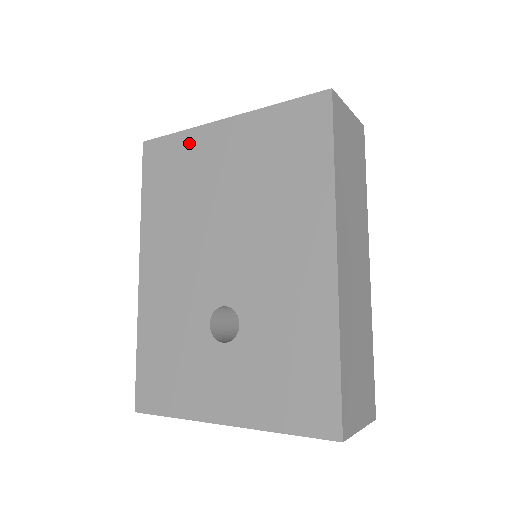
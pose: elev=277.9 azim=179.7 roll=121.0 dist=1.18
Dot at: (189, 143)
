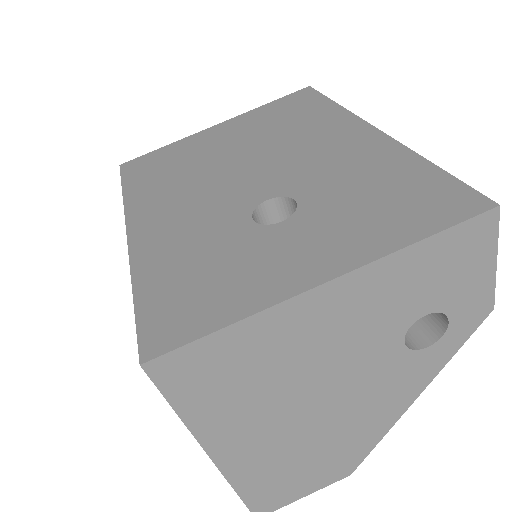
Dot at: (179, 146)
